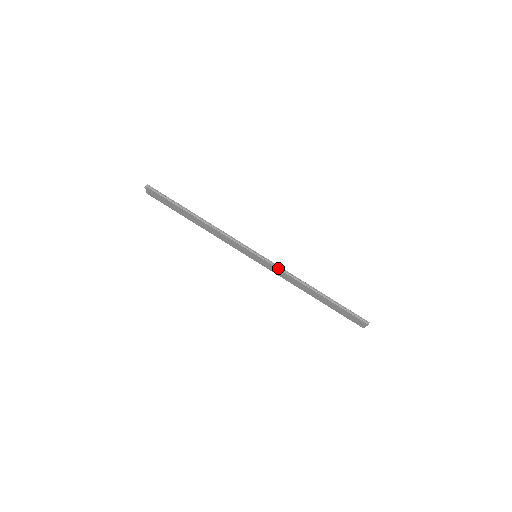
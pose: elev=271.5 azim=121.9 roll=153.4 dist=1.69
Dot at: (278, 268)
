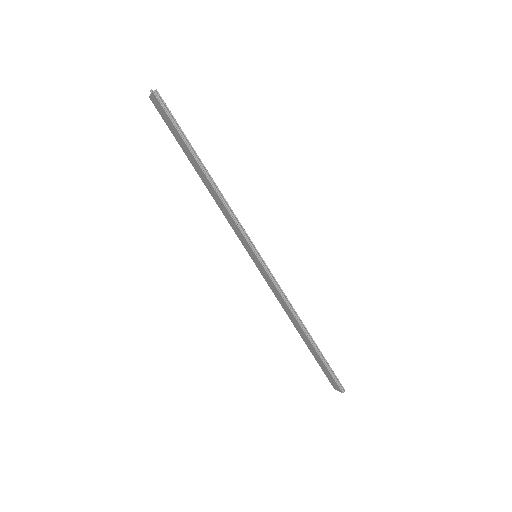
Dot at: (275, 285)
